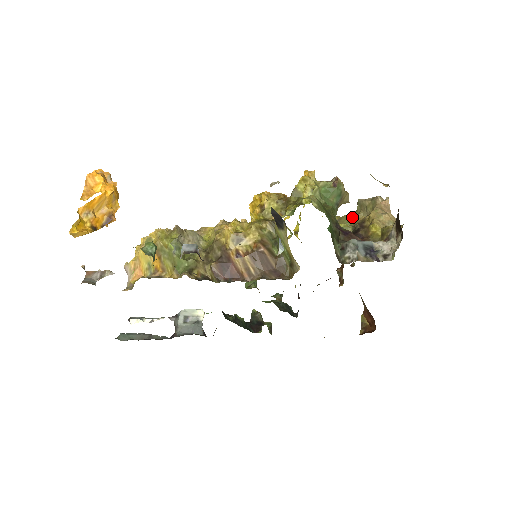
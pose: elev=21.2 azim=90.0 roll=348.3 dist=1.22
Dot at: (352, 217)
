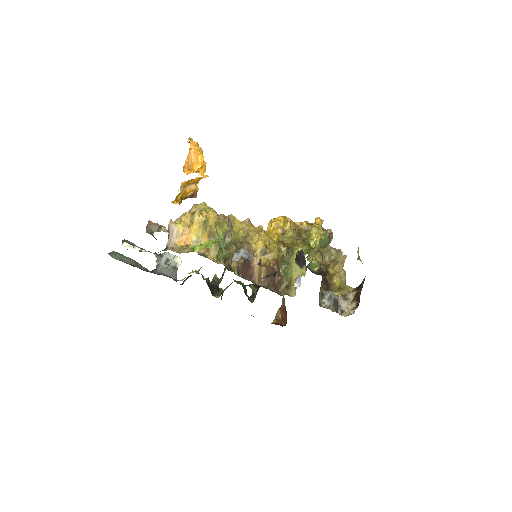
Dot at: (318, 253)
